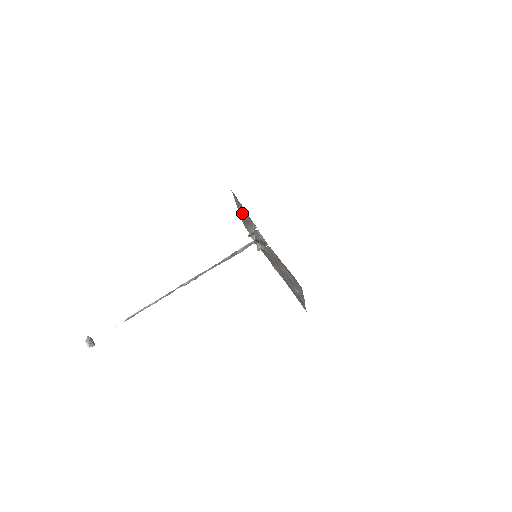
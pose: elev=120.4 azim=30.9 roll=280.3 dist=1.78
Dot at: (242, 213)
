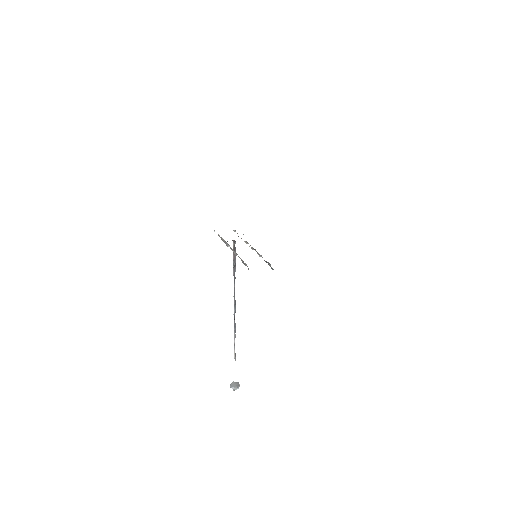
Dot at: occluded
